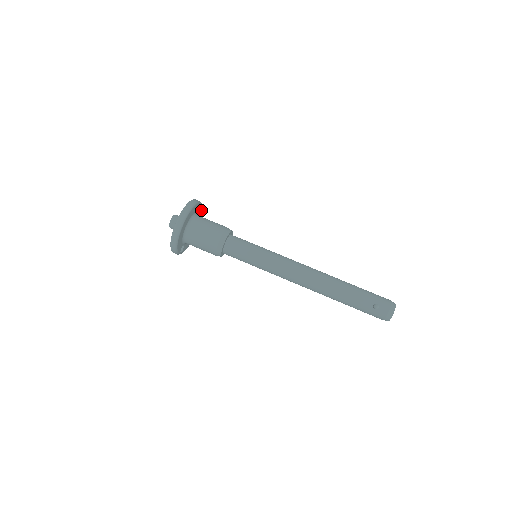
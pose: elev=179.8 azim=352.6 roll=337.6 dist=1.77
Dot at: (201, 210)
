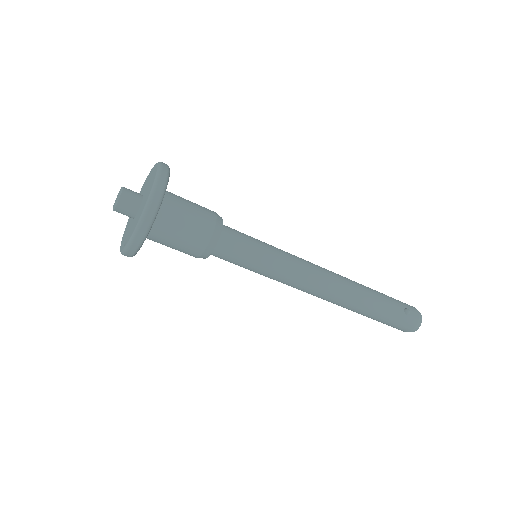
Dot at: occluded
